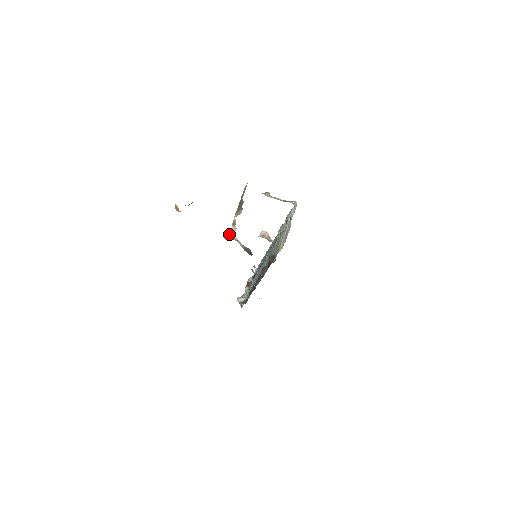
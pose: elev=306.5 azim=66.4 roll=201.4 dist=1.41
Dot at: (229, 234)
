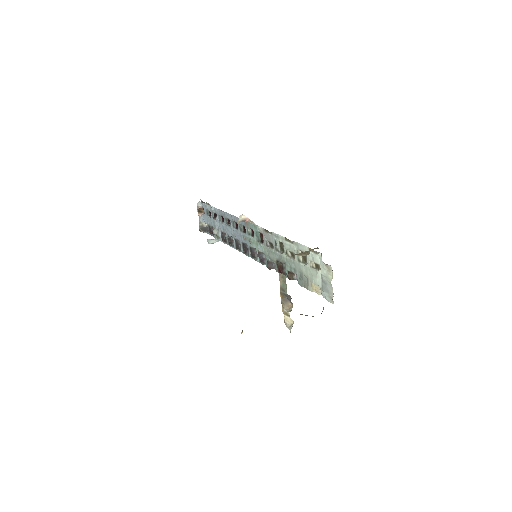
Dot at: (287, 326)
